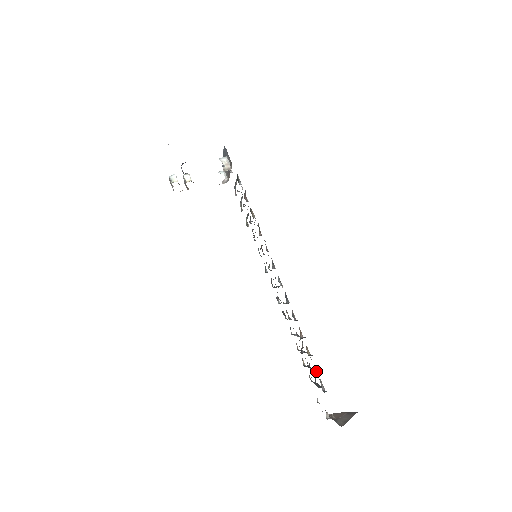
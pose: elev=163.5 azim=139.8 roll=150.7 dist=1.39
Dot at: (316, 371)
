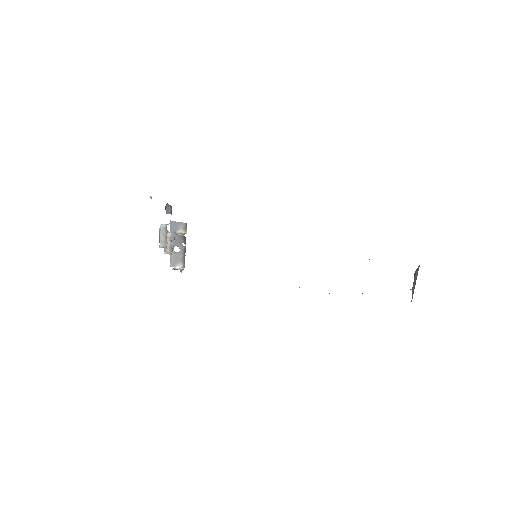
Dot at: occluded
